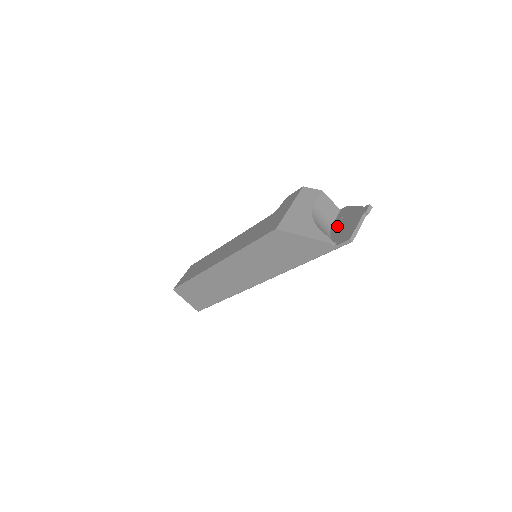
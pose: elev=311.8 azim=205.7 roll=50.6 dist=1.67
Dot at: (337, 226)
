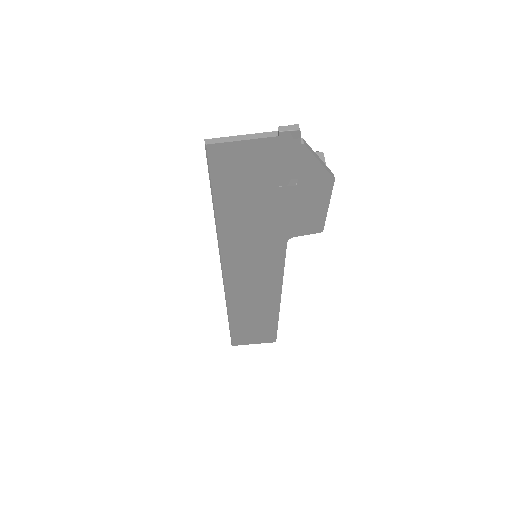
Dot at: occluded
